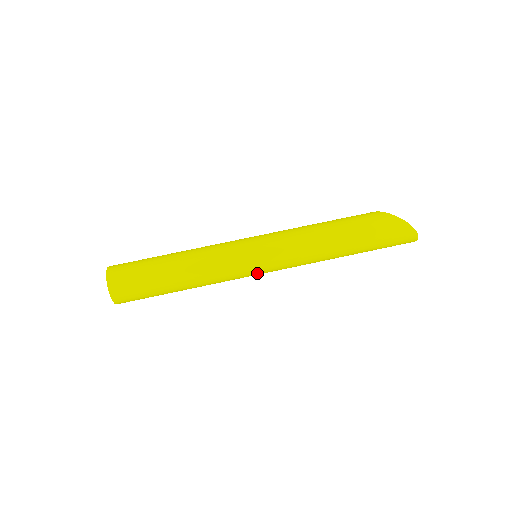
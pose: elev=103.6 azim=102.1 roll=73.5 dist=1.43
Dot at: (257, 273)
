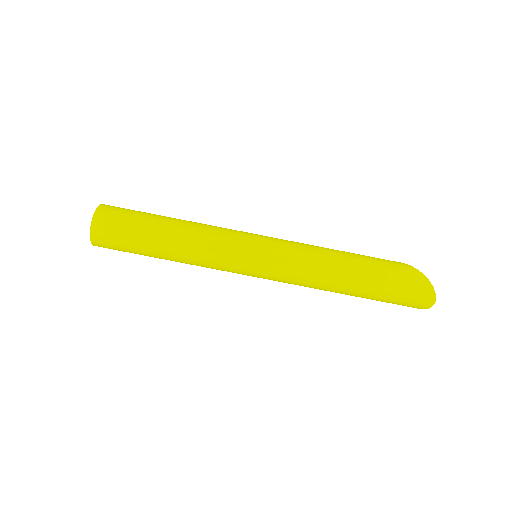
Dot at: (250, 269)
